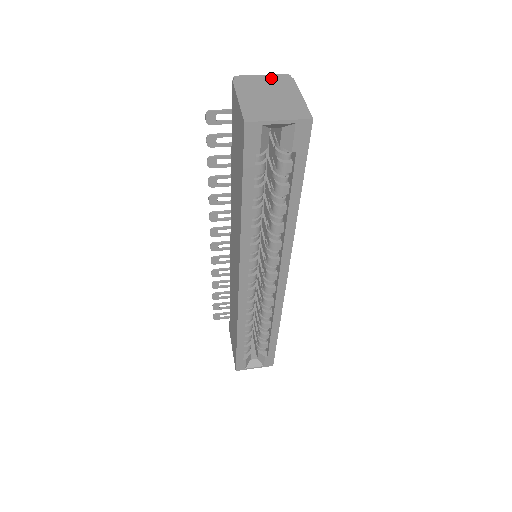
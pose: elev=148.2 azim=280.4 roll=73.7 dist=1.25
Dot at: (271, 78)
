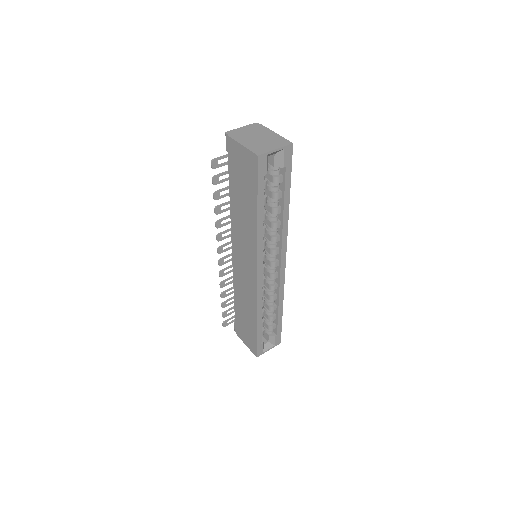
Dot at: (248, 128)
